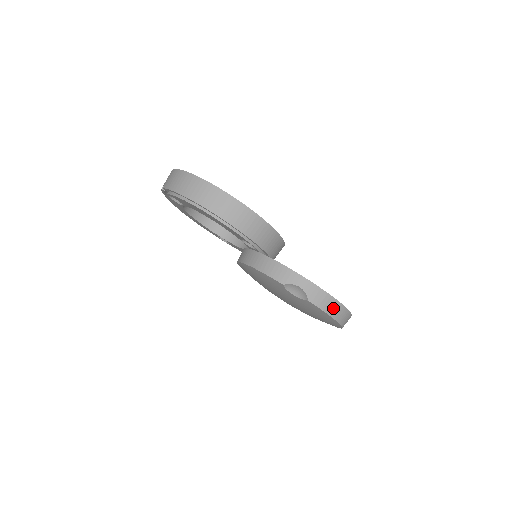
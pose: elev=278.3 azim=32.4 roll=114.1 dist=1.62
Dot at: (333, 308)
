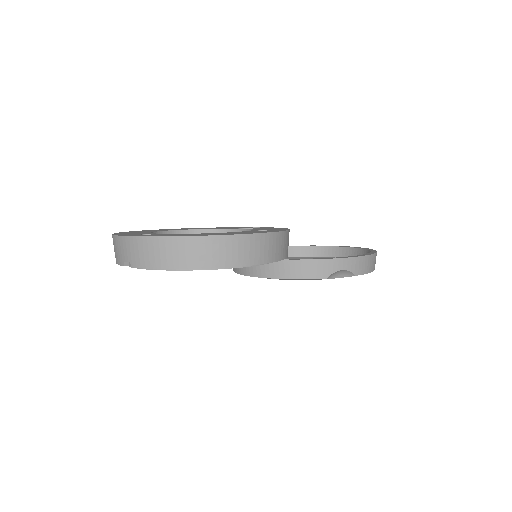
Dot at: (372, 263)
